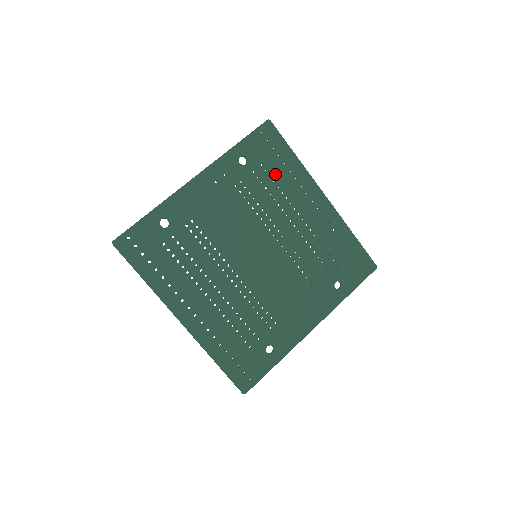
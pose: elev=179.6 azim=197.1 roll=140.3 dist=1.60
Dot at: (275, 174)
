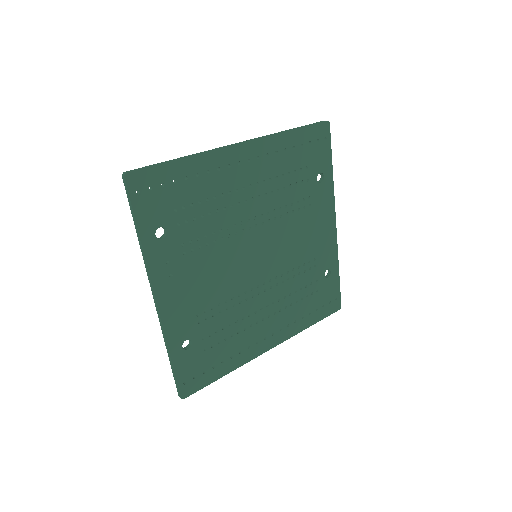
Dot at: (192, 198)
